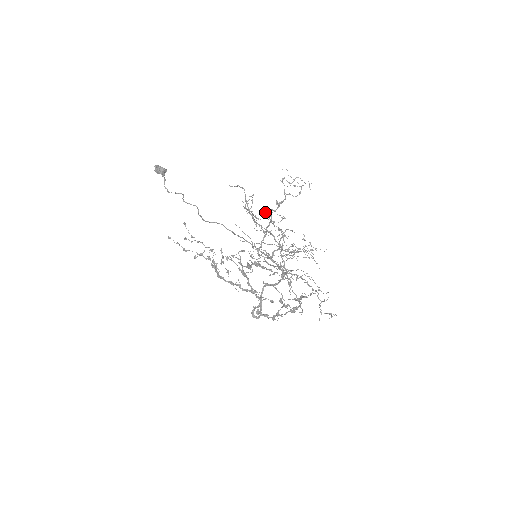
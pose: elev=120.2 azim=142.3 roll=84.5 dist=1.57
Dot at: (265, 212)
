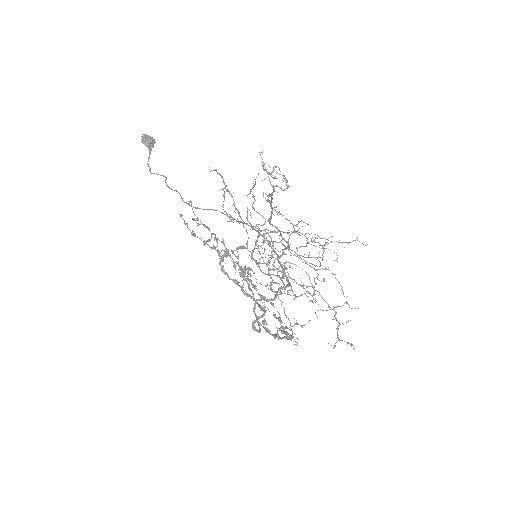
Dot at: occluded
